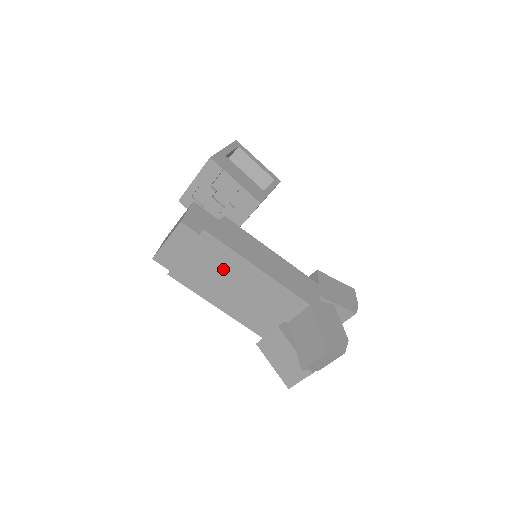
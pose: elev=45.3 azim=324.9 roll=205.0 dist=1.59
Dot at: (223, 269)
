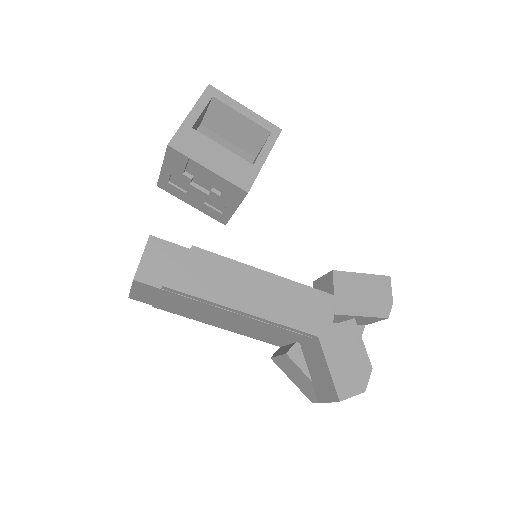
Dot at: (205, 309)
